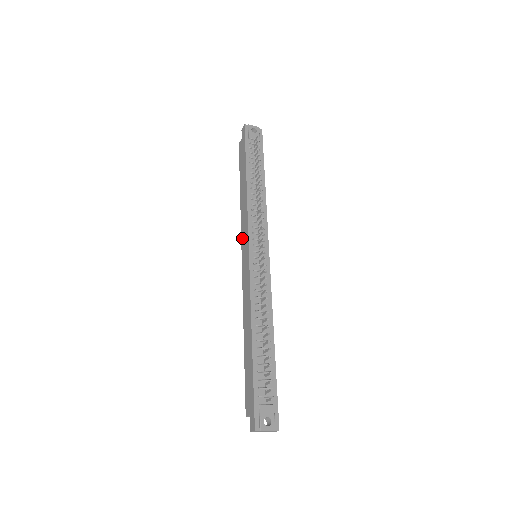
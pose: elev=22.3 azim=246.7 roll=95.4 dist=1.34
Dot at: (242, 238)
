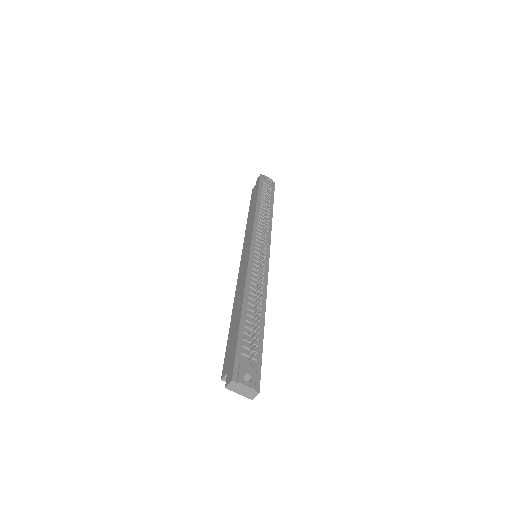
Dot at: (244, 243)
